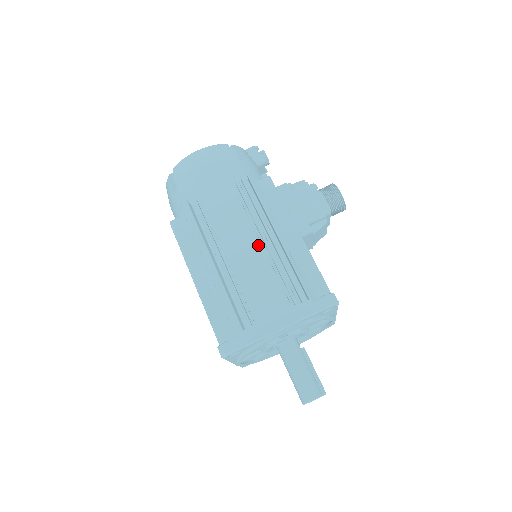
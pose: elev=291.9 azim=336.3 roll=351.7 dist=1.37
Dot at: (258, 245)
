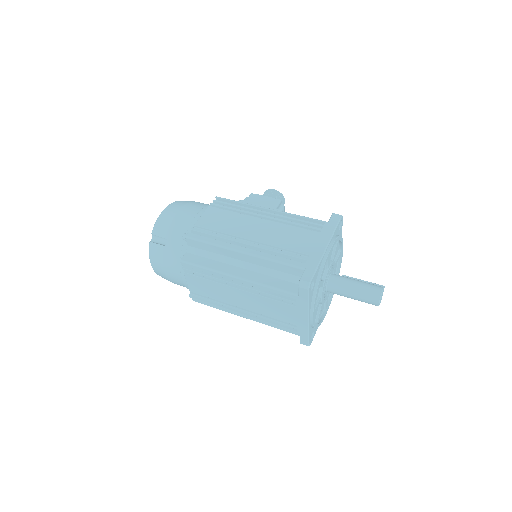
Dot at: (263, 221)
